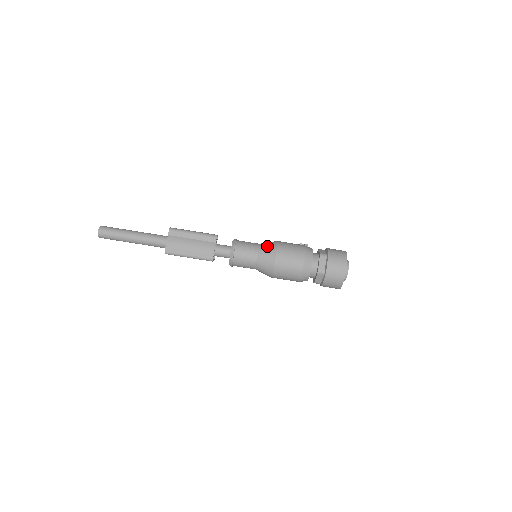
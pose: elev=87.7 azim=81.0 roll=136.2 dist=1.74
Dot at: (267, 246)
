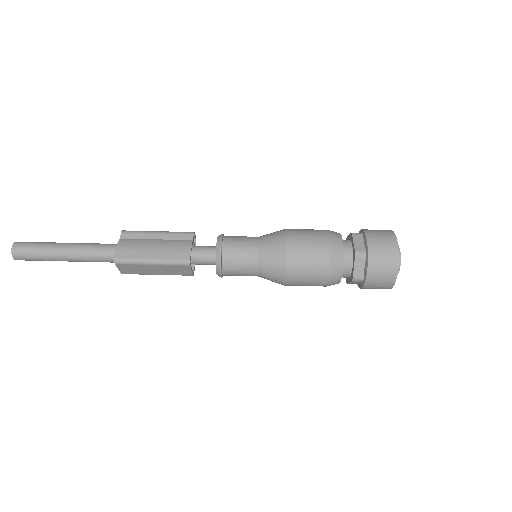
Dot at: (270, 233)
